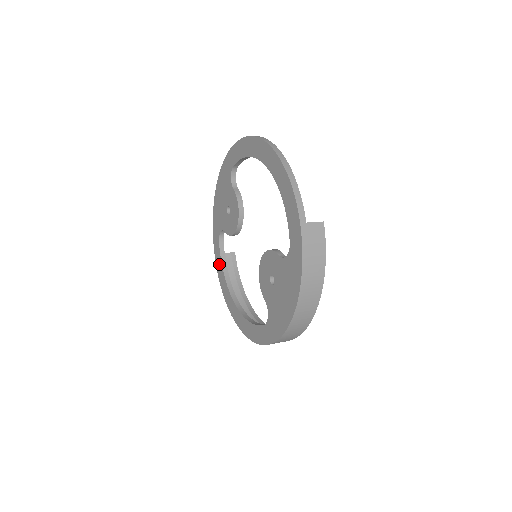
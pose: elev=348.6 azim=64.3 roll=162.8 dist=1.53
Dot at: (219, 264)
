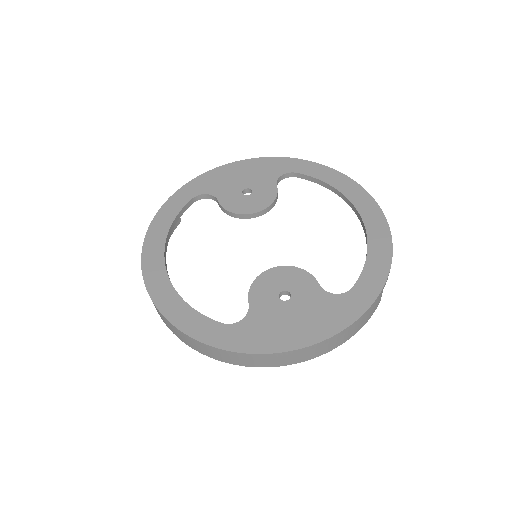
Dot at: (169, 214)
